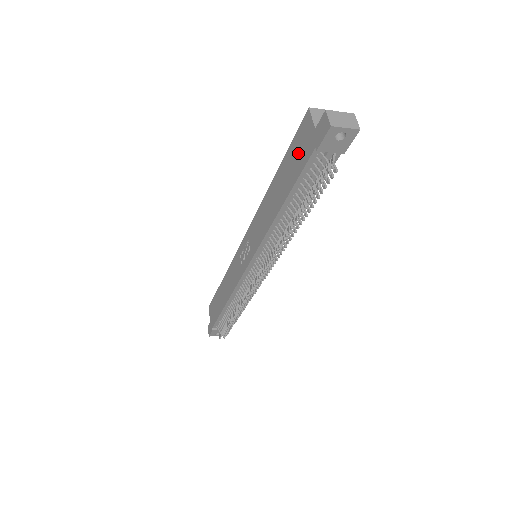
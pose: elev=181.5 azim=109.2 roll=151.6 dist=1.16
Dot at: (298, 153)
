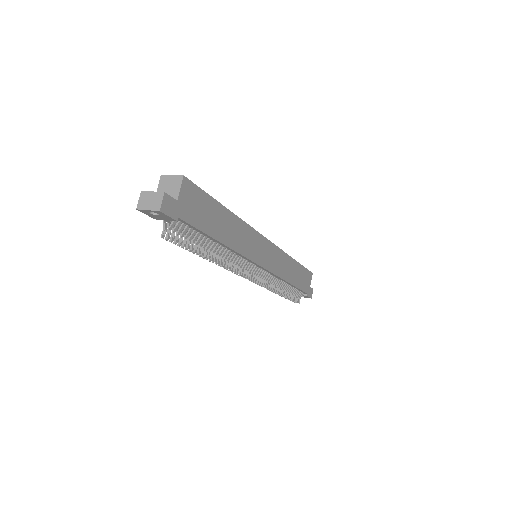
Dot at: occluded
